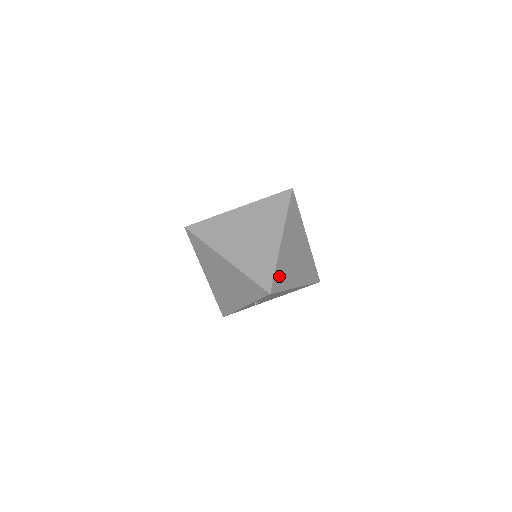
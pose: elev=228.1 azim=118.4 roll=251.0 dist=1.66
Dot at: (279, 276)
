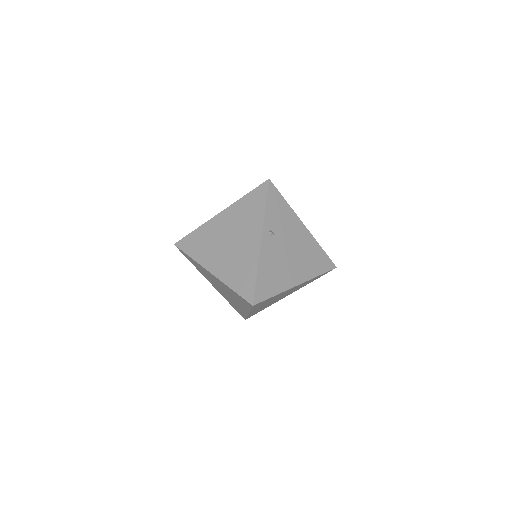
Dot at: occluded
